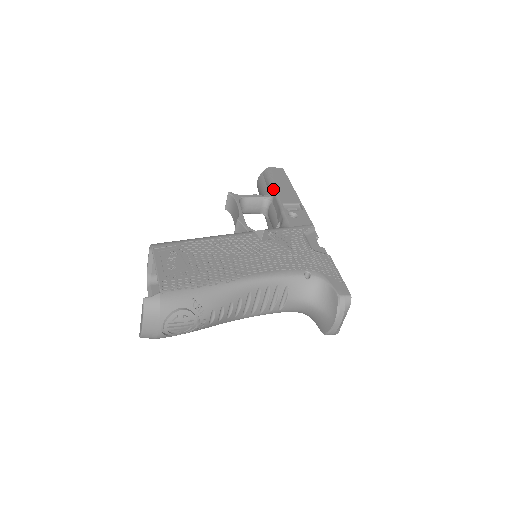
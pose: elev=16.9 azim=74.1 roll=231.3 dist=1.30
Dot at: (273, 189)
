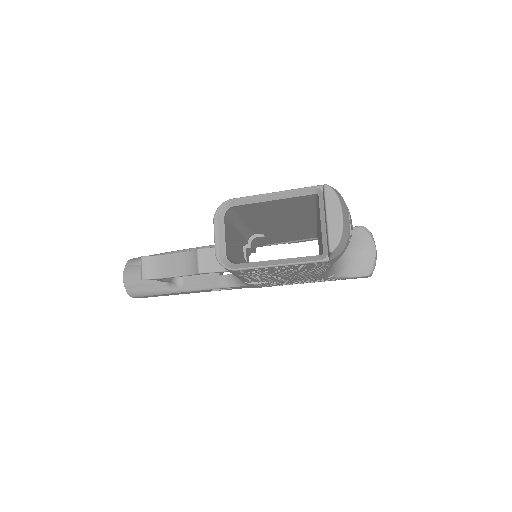
Dot at: (172, 252)
